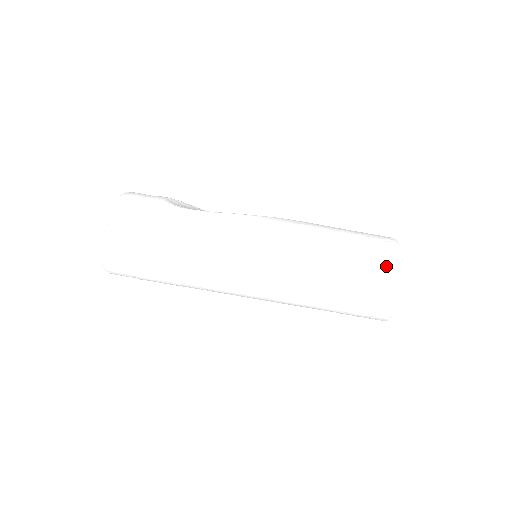
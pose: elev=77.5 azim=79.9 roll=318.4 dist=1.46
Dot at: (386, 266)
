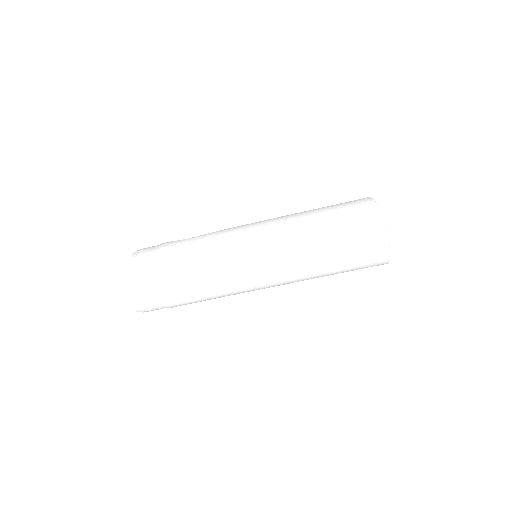
Dot at: (362, 211)
